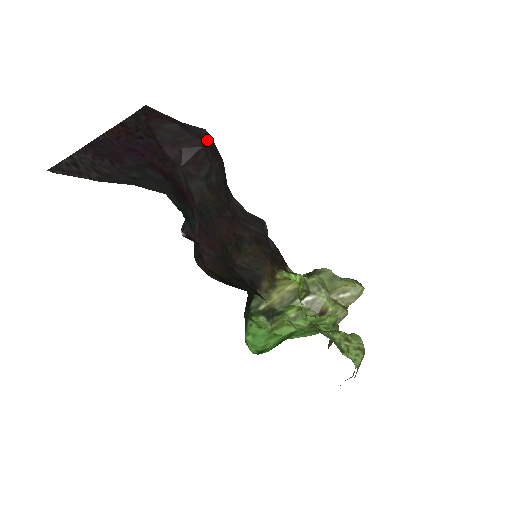
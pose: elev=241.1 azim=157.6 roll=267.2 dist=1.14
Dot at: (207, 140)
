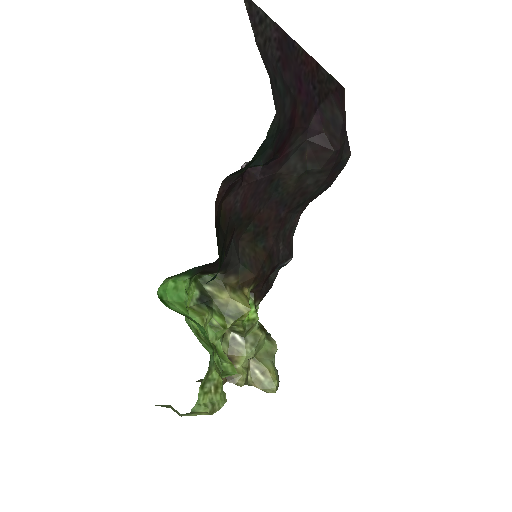
Dot at: (342, 159)
